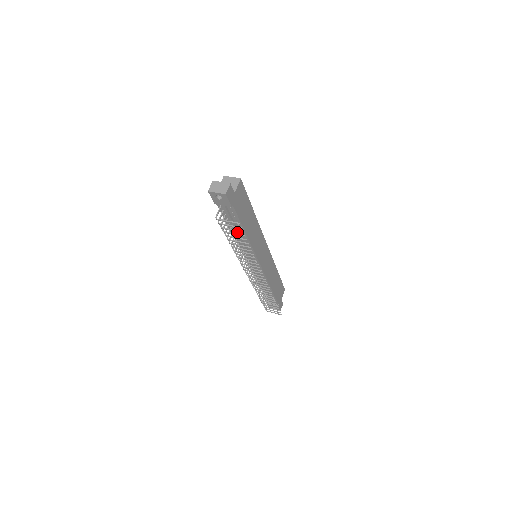
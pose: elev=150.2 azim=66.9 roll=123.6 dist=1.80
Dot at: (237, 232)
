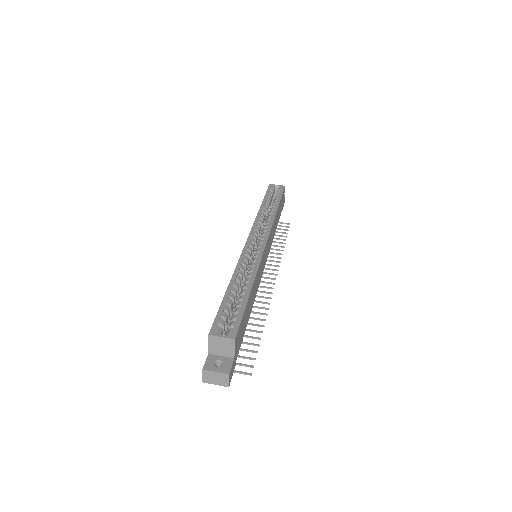
Dot at: occluded
